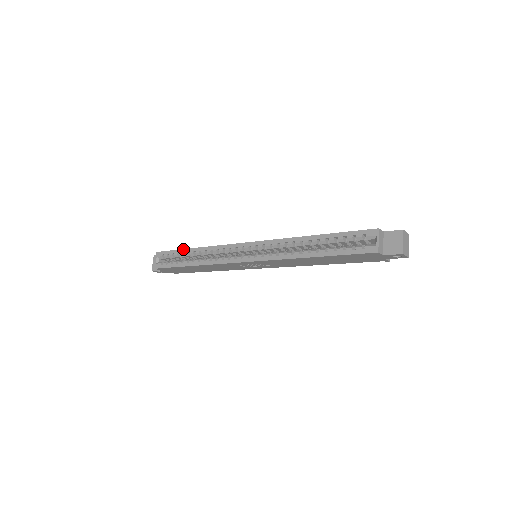
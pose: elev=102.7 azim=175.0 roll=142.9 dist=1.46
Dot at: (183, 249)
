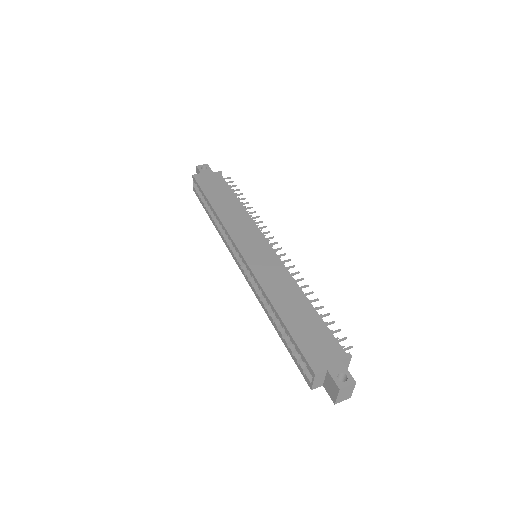
Dot at: (206, 197)
